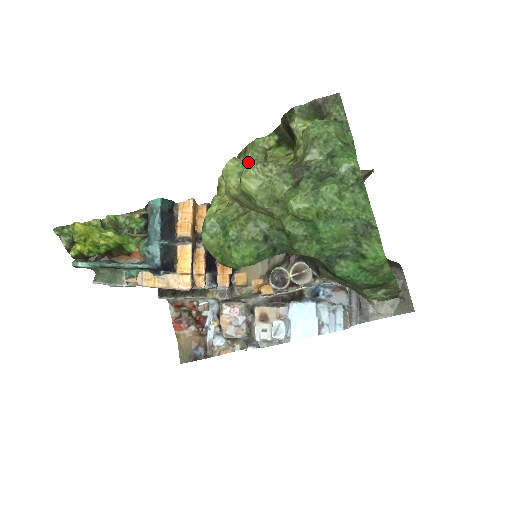
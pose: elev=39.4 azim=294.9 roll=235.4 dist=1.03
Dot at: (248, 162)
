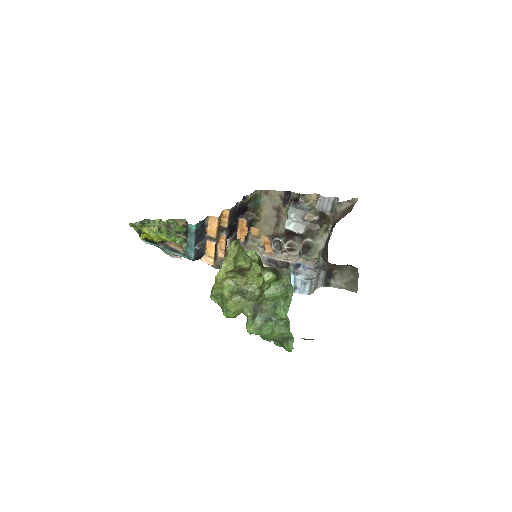
Dot at: (243, 257)
